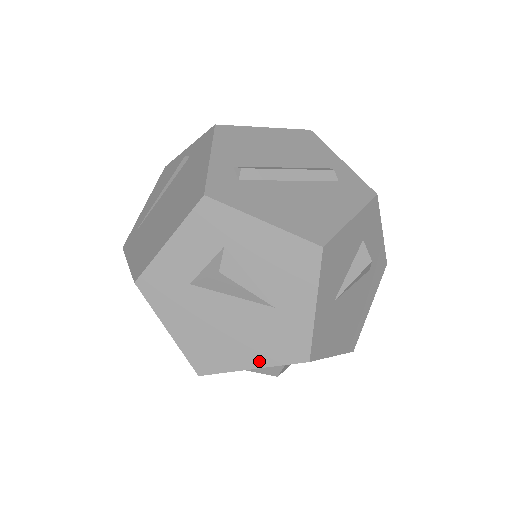
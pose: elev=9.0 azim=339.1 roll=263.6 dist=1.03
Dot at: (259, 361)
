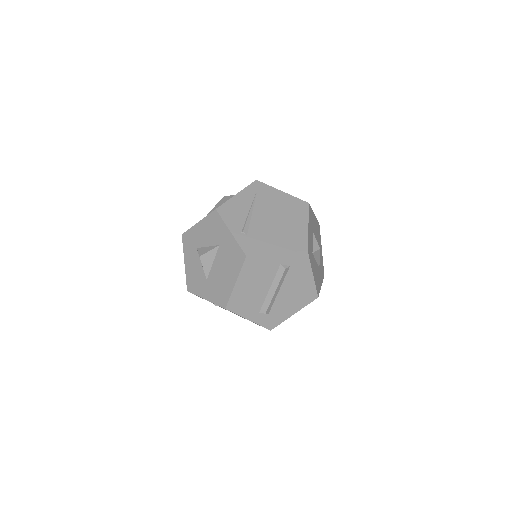
Dot at: occluded
